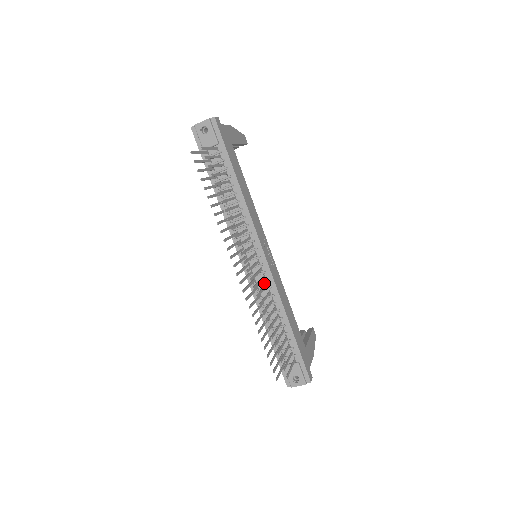
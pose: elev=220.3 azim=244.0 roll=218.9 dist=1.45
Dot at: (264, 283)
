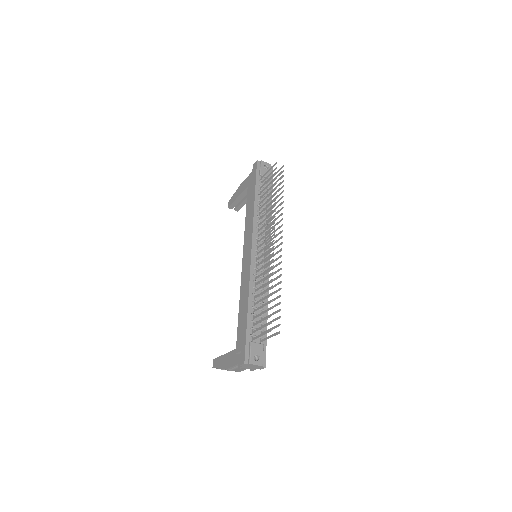
Dot at: (262, 272)
